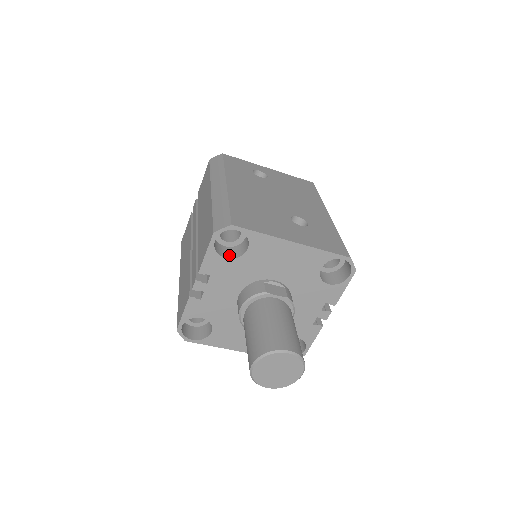
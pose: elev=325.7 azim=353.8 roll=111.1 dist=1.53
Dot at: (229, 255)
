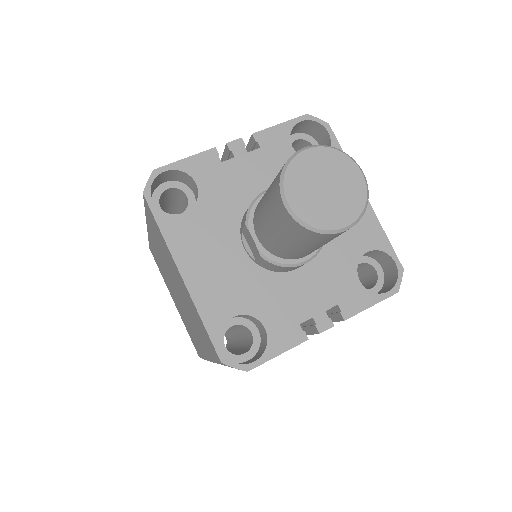
Dot at: (293, 153)
